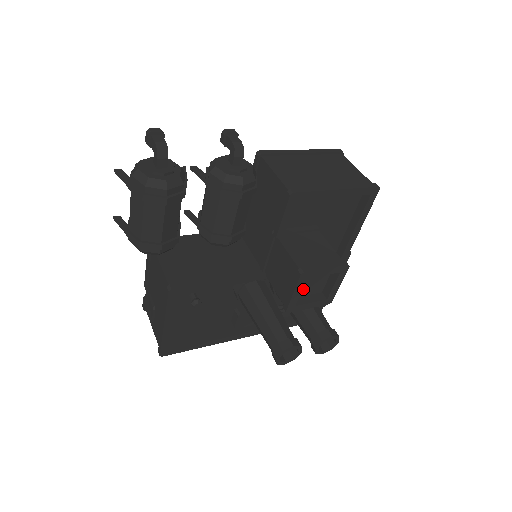
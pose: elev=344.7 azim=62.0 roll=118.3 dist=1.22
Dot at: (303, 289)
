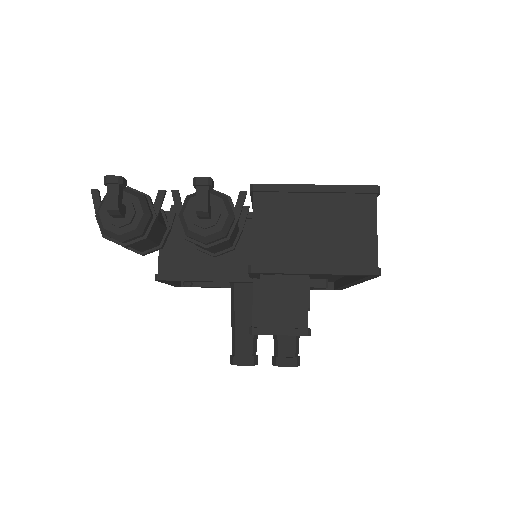
Dot at: occluded
